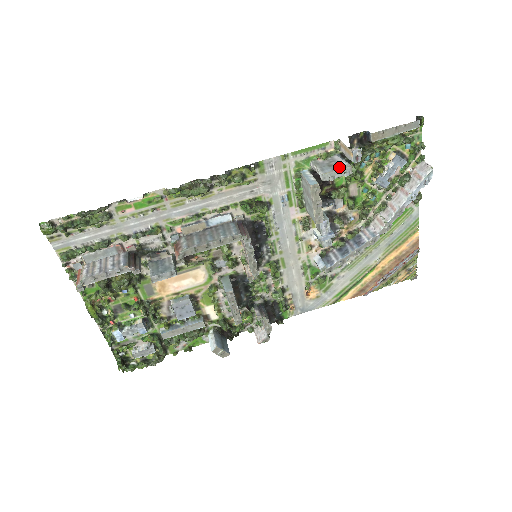
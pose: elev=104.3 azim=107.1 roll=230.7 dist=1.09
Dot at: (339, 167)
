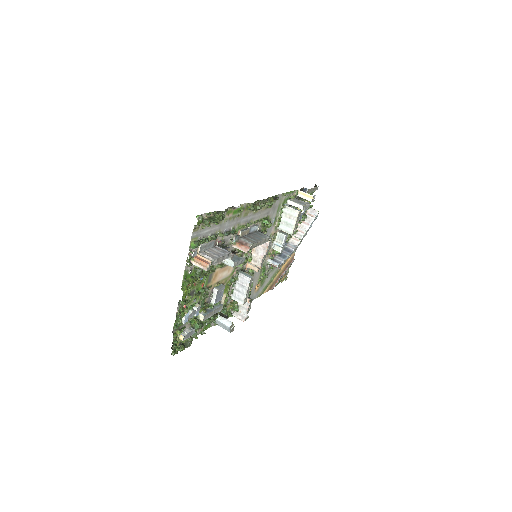
Dot at: (307, 203)
